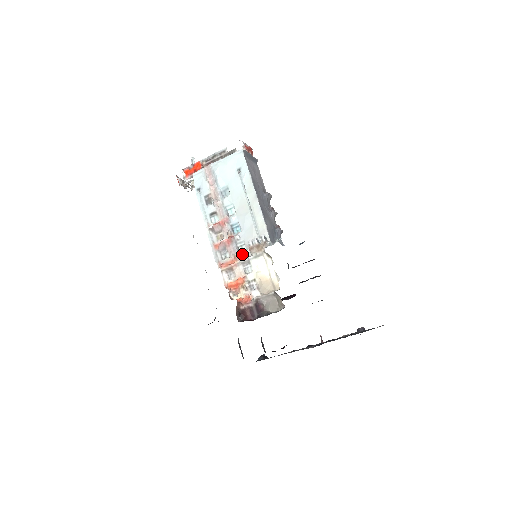
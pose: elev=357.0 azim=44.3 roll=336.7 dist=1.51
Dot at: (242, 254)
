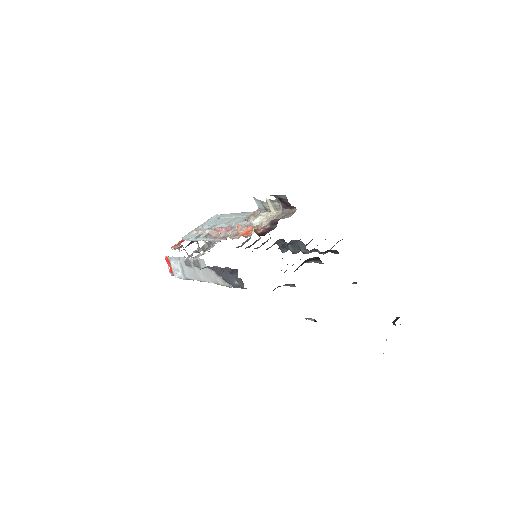
Dot at: (243, 225)
